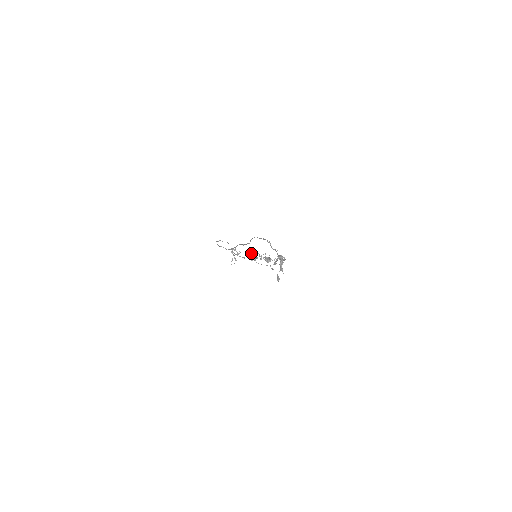
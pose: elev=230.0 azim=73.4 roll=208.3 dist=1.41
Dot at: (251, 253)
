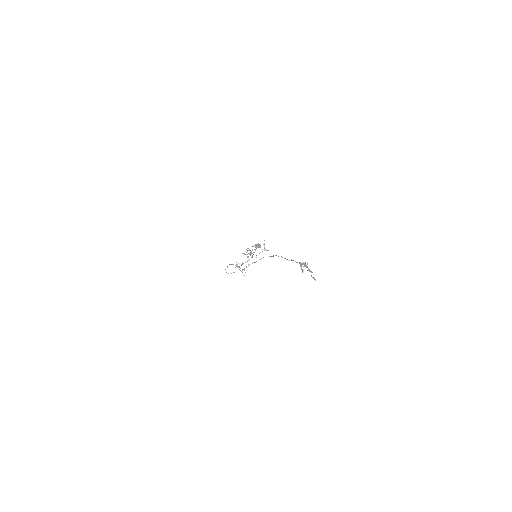
Dot at: (246, 254)
